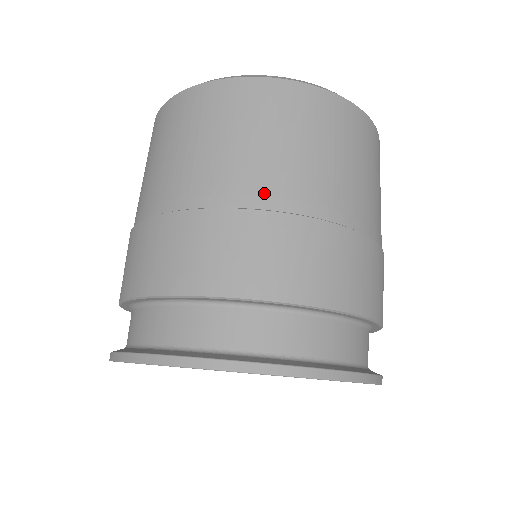
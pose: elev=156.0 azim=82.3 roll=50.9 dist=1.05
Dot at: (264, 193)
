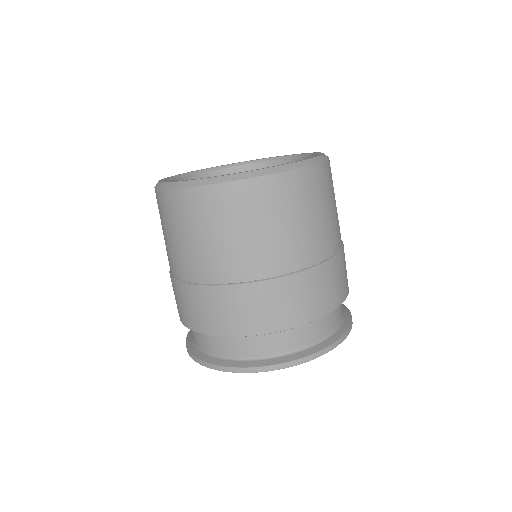
Dot at: (184, 272)
